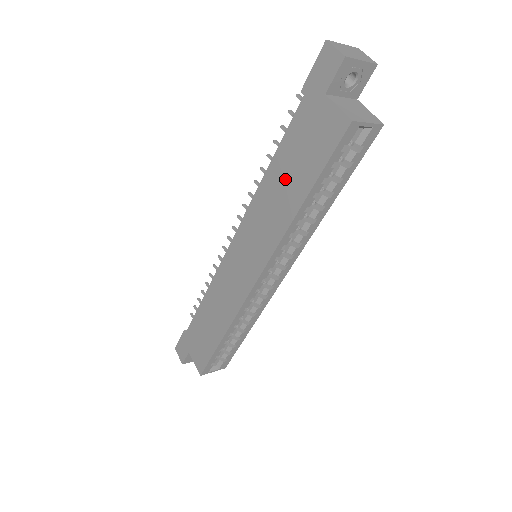
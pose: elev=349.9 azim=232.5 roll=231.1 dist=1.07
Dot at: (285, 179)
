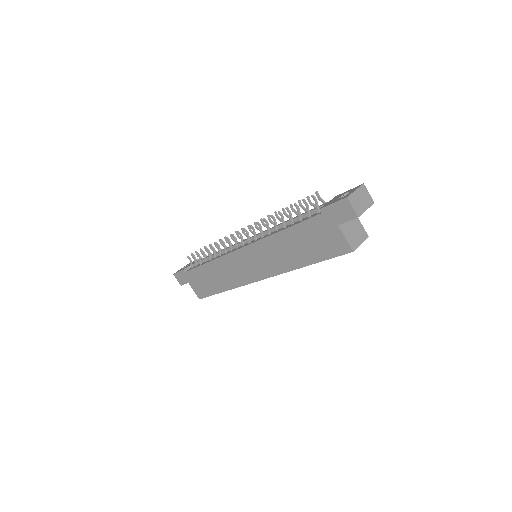
Dot at: (295, 246)
